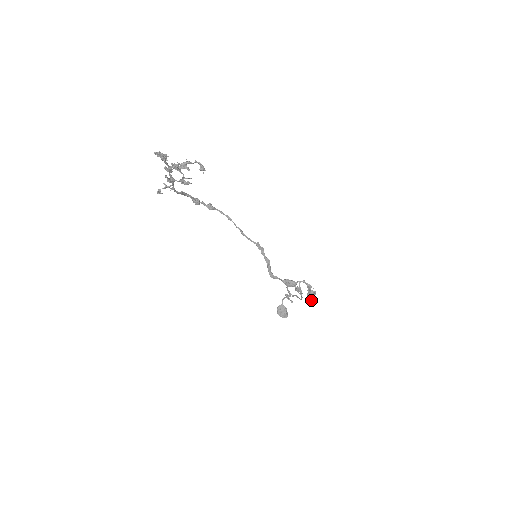
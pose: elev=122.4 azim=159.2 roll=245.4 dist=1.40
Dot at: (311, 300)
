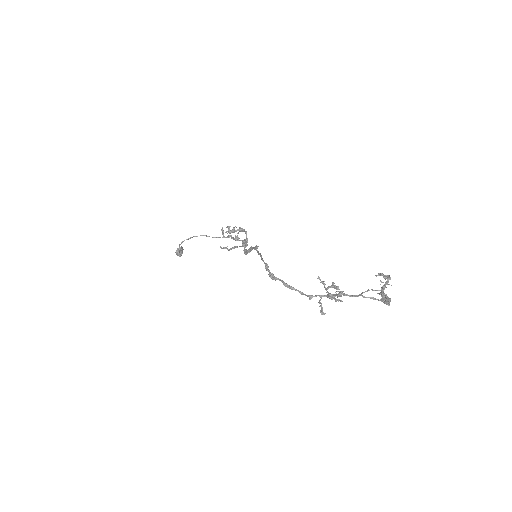
Dot at: (223, 232)
